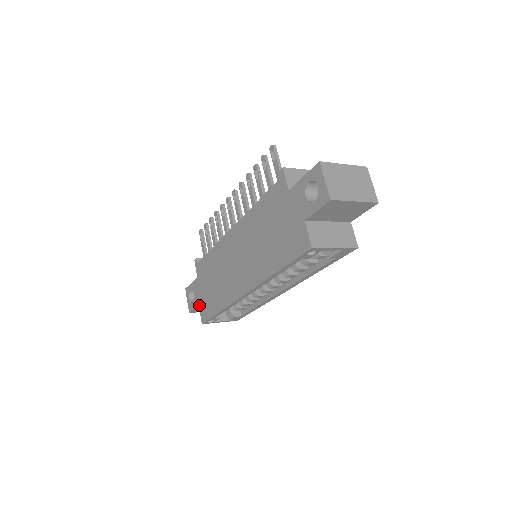
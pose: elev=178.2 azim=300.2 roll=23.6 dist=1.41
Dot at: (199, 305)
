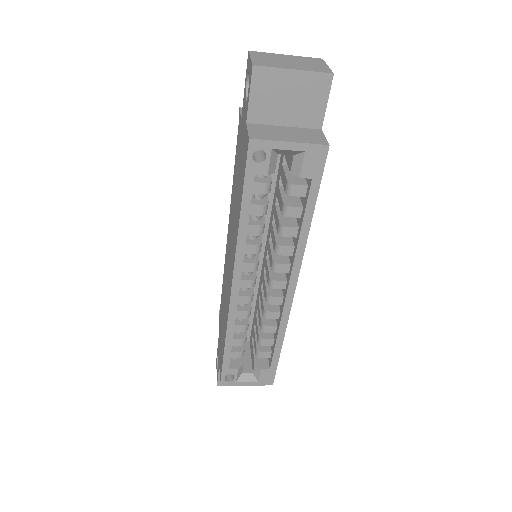
Dot at: (219, 363)
